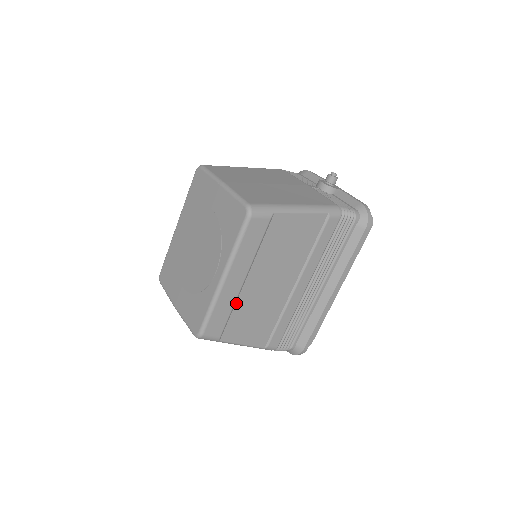
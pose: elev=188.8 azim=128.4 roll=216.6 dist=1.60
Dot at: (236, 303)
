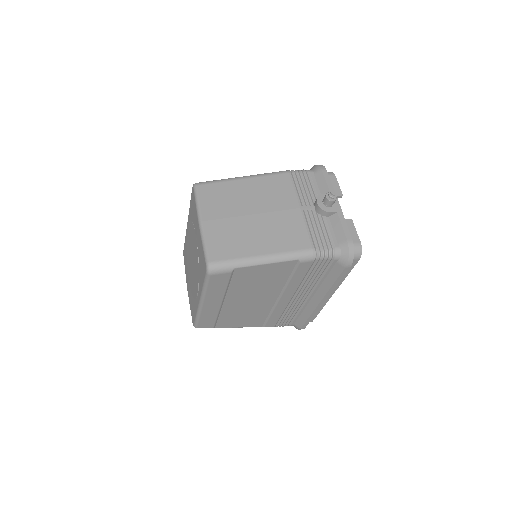
Dot at: (221, 312)
